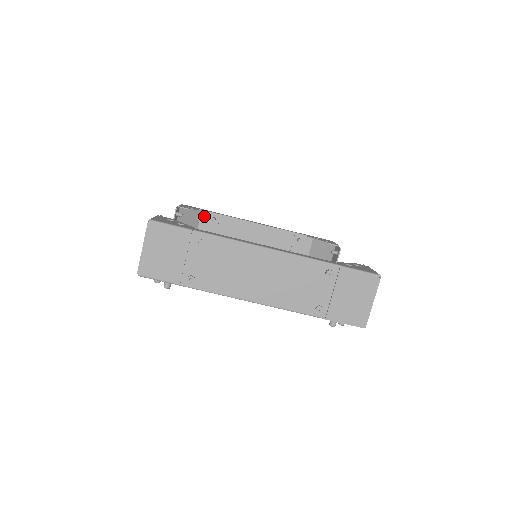
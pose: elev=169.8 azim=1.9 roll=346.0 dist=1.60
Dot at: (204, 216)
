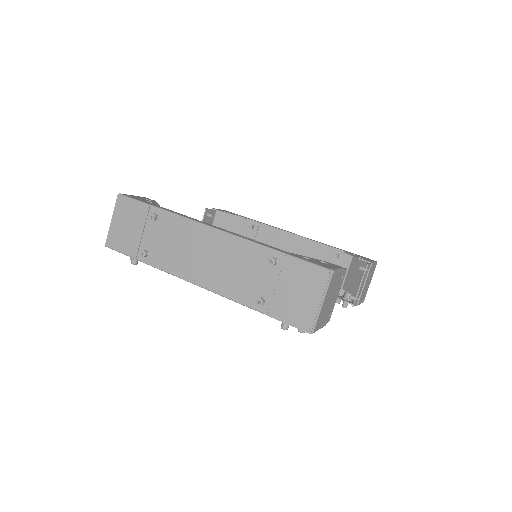
Dot at: (244, 223)
